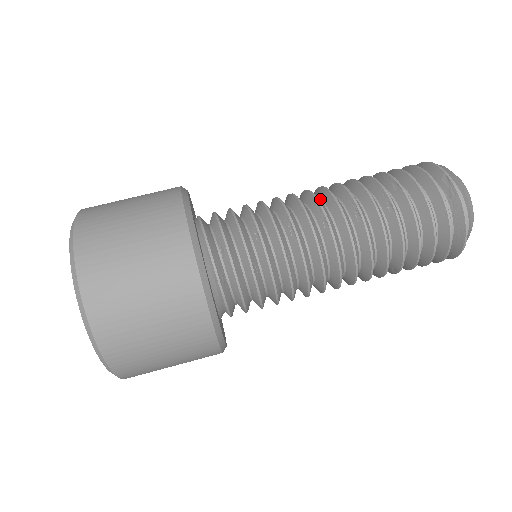
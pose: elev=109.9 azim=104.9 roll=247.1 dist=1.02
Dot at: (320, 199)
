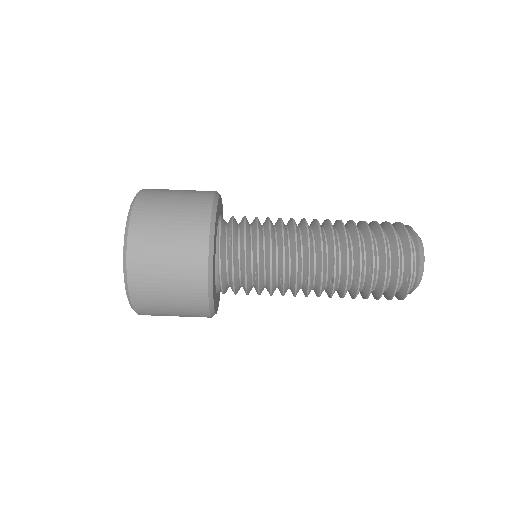
Dot at: (315, 251)
